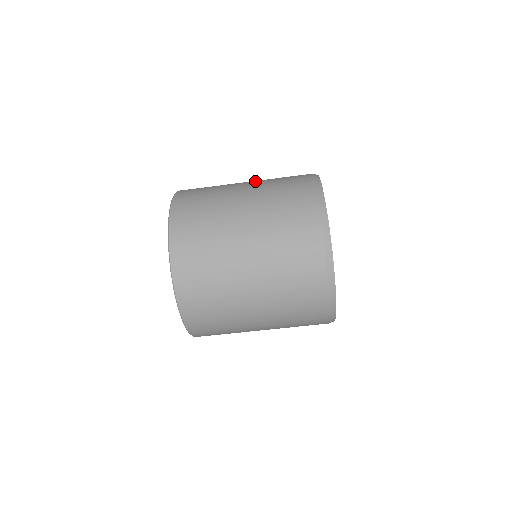
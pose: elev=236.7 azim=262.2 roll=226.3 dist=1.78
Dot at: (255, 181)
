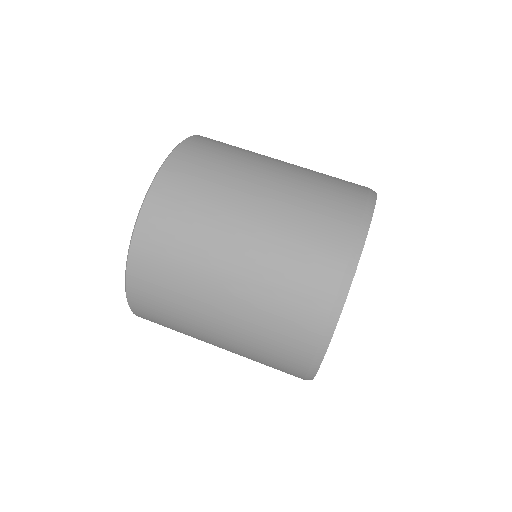
Dot at: occluded
